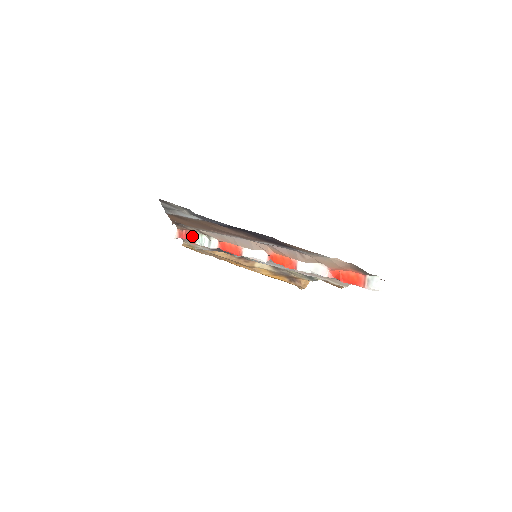
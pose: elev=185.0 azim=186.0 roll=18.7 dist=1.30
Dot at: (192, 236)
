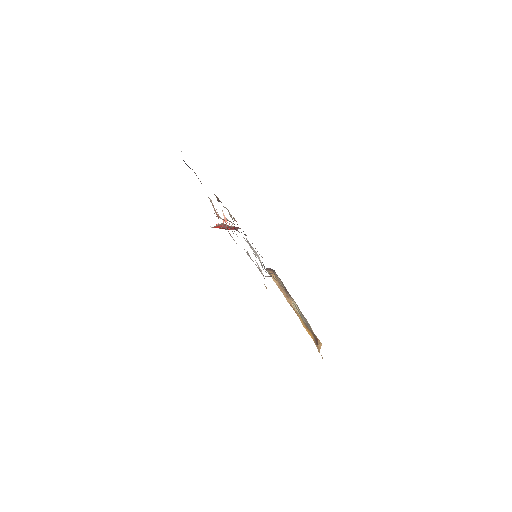
Dot at: (234, 224)
